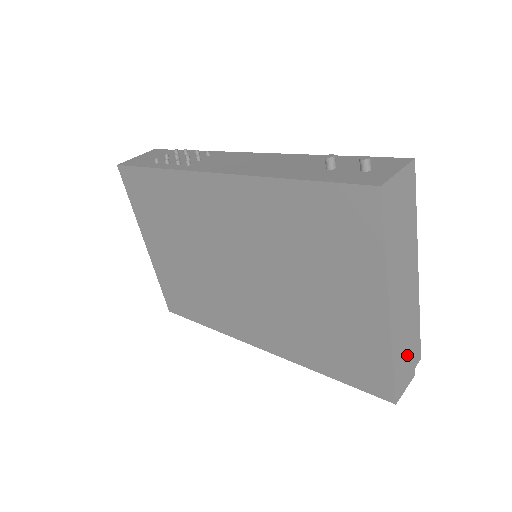
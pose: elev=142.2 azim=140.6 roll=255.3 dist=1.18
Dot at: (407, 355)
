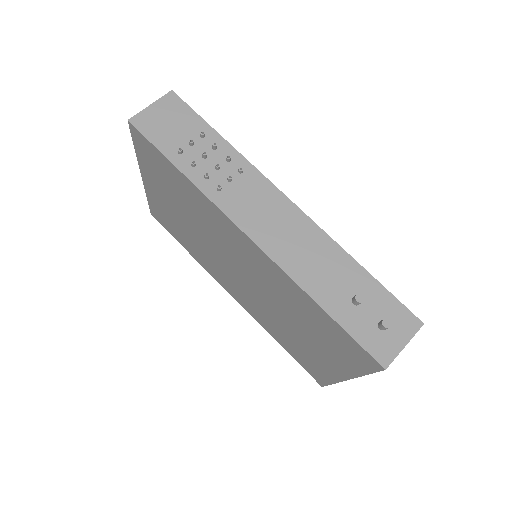
Dot at: occluded
